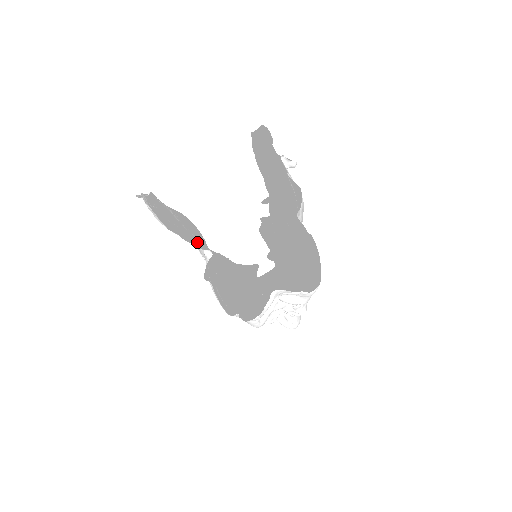
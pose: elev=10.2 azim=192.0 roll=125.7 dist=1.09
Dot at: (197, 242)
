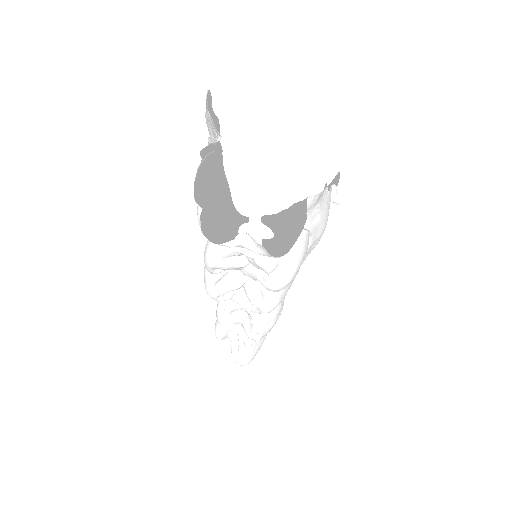
Dot at: occluded
